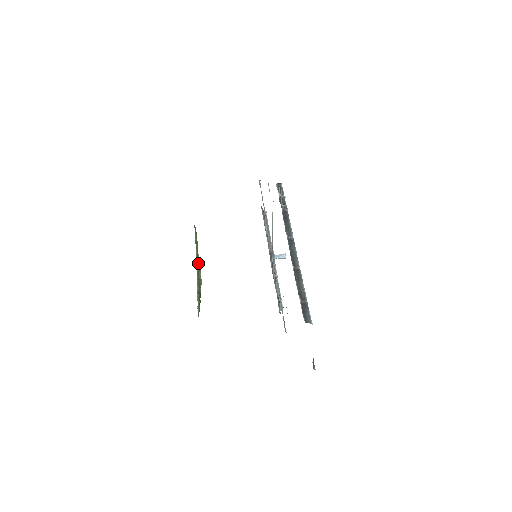
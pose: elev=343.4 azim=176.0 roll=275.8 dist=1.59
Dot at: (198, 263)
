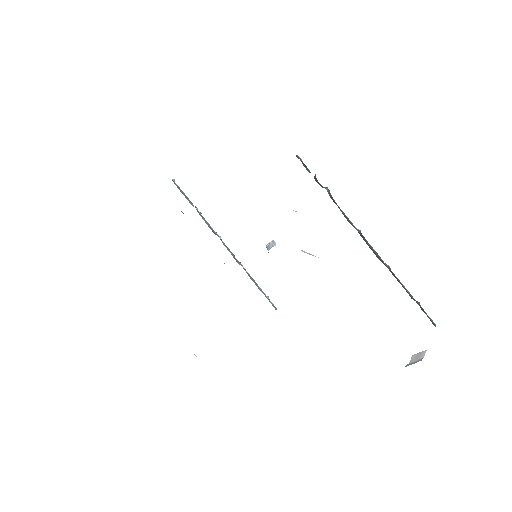
Dot at: occluded
